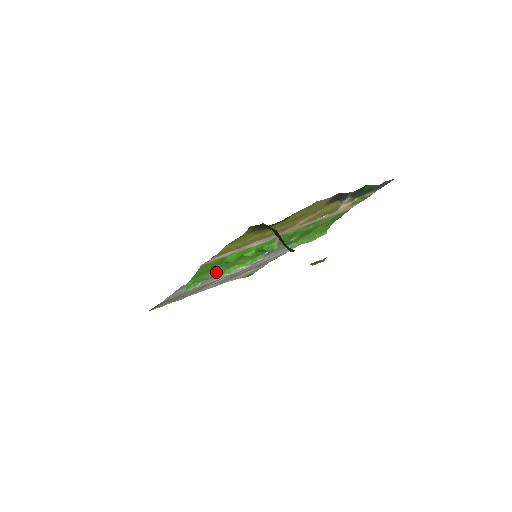
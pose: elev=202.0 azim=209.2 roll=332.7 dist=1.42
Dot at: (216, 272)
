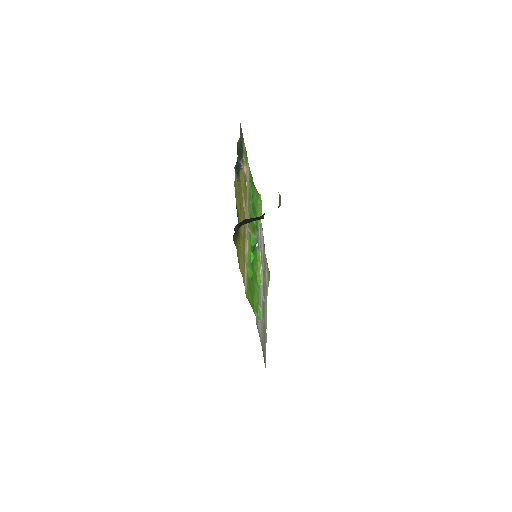
Dot at: (256, 291)
